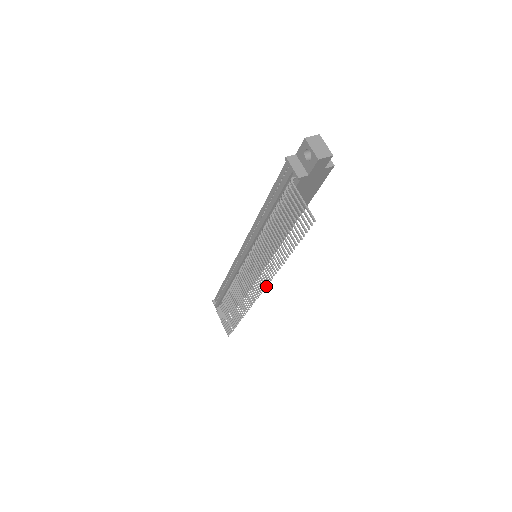
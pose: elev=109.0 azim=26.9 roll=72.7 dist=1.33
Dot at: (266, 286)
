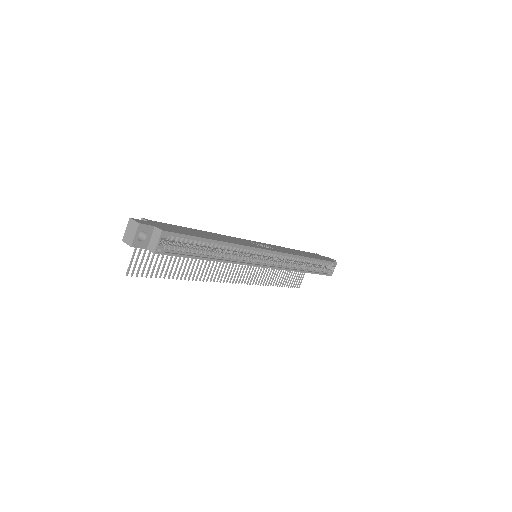
Dot at: (220, 282)
